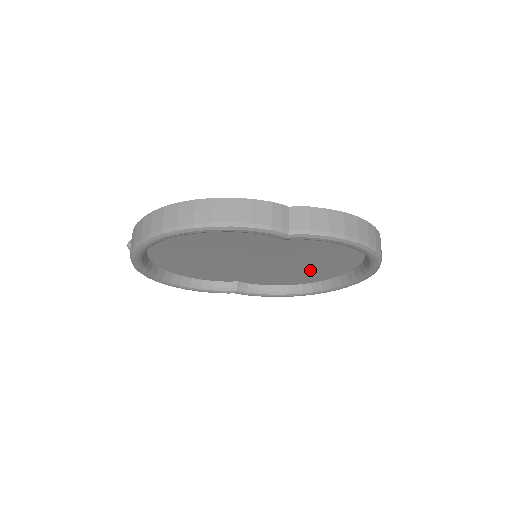
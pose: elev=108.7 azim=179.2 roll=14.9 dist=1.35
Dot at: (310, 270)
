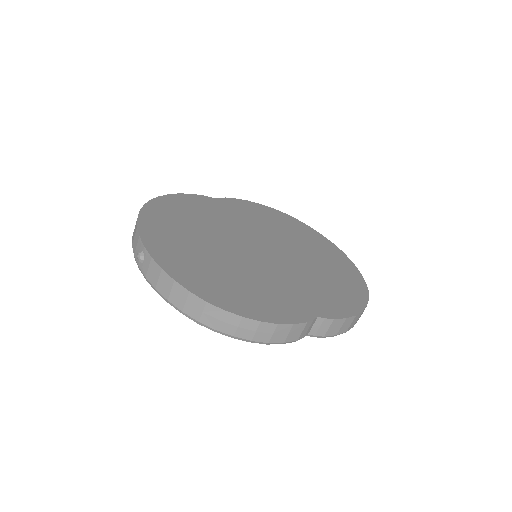
Dot at: occluded
